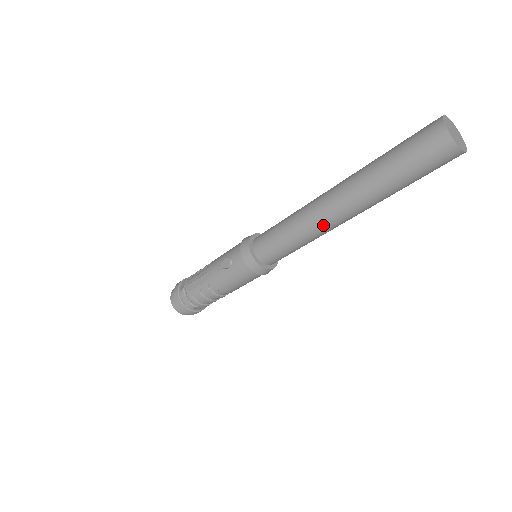
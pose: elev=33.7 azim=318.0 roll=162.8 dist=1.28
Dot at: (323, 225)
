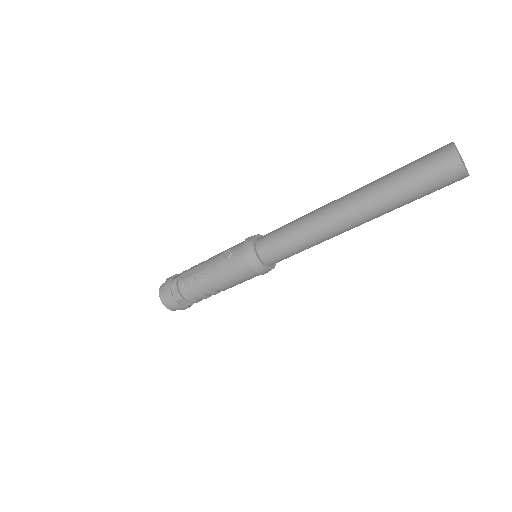
Dot at: (328, 225)
